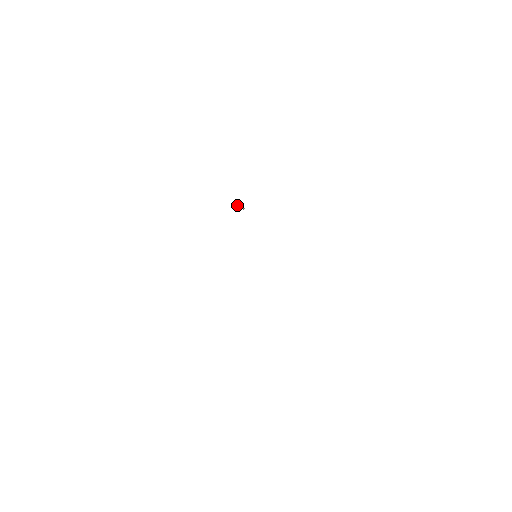
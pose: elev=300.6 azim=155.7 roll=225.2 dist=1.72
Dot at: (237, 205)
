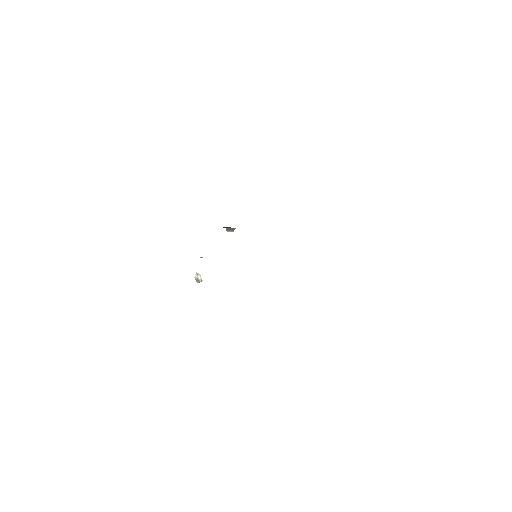
Dot at: (197, 274)
